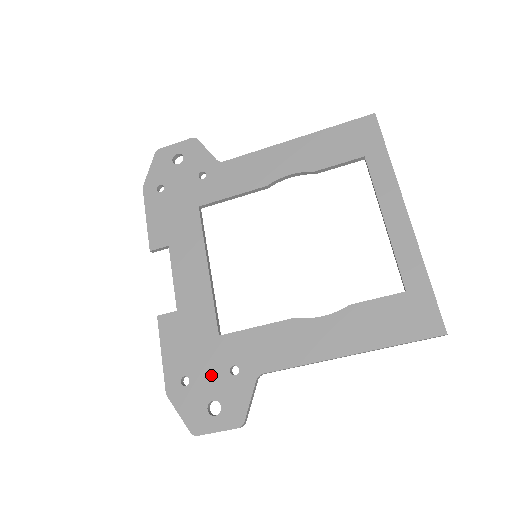
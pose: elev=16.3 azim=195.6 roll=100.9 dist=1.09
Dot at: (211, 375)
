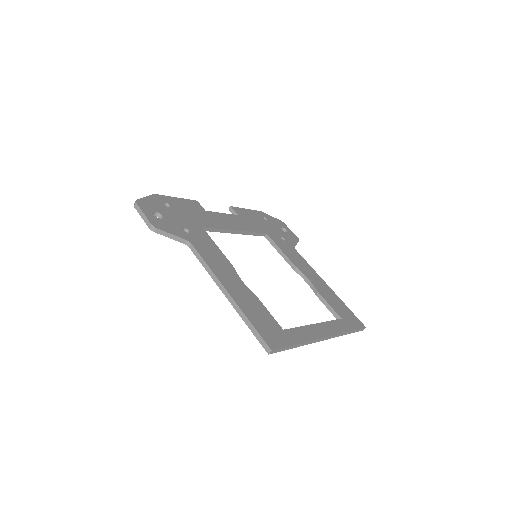
Dot at: (177, 218)
